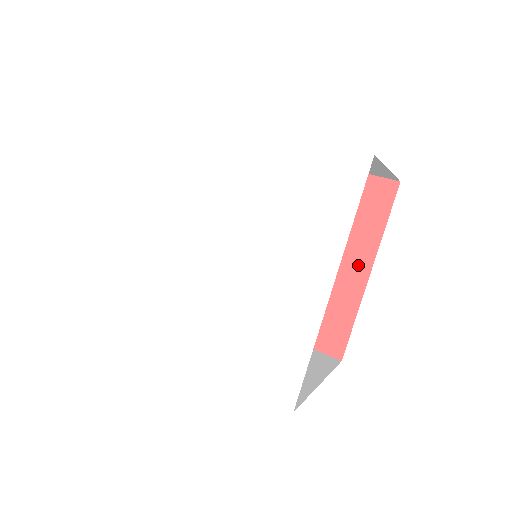
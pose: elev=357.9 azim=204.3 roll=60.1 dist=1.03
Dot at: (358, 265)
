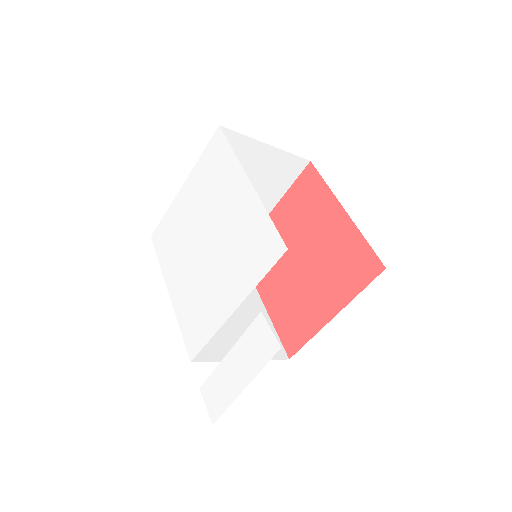
Dot at: (335, 215)
